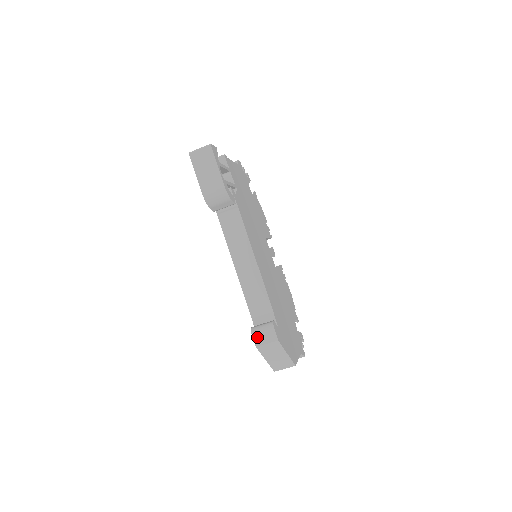
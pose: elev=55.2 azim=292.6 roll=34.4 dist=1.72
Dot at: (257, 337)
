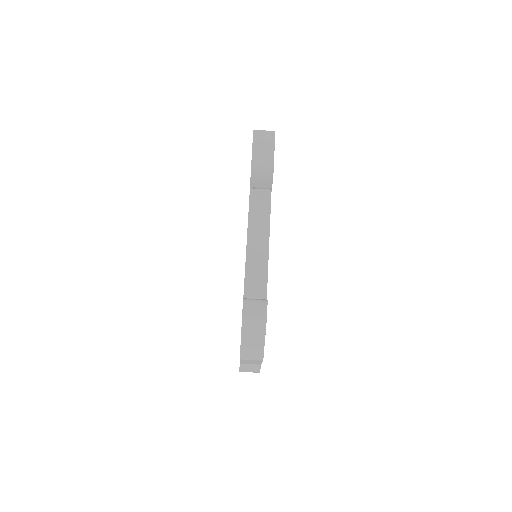
Dot at: (247, 307)
